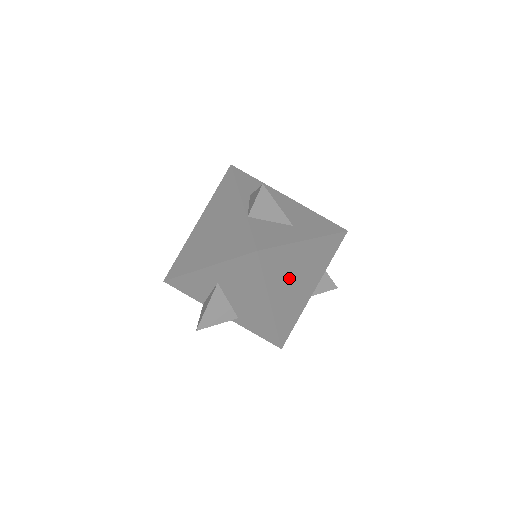
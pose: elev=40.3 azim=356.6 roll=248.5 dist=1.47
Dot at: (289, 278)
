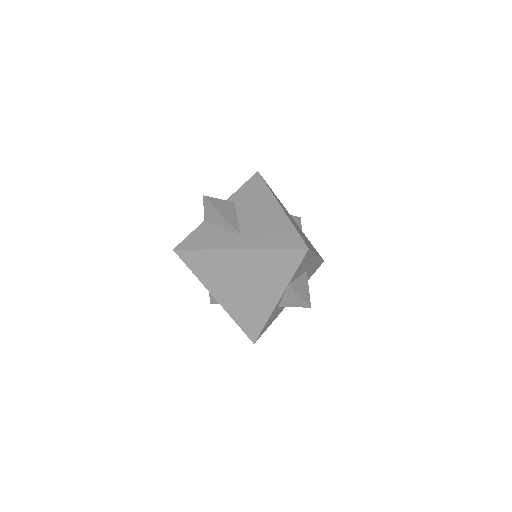
Dot at: (229, 280)
